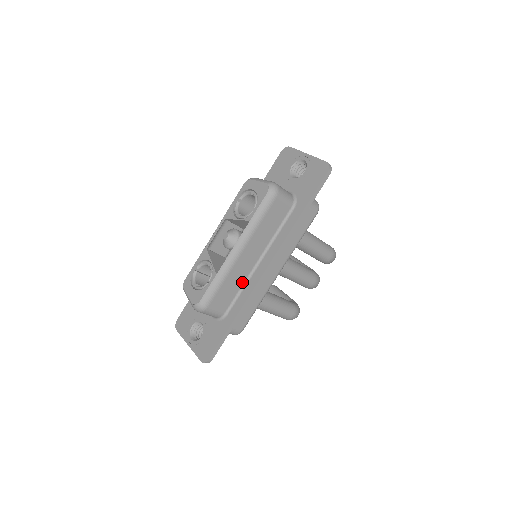
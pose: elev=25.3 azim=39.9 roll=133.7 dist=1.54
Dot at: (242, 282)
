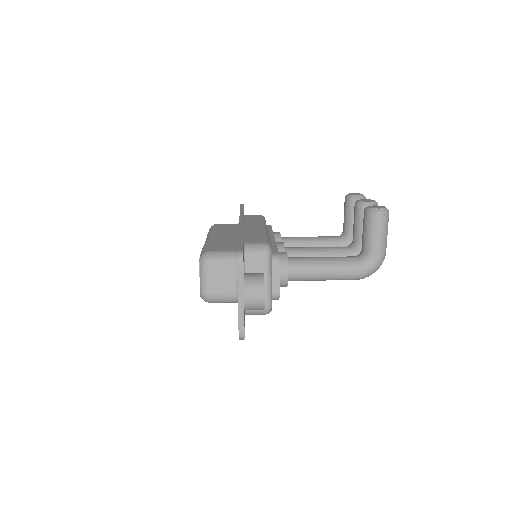
Dot at: occluded
